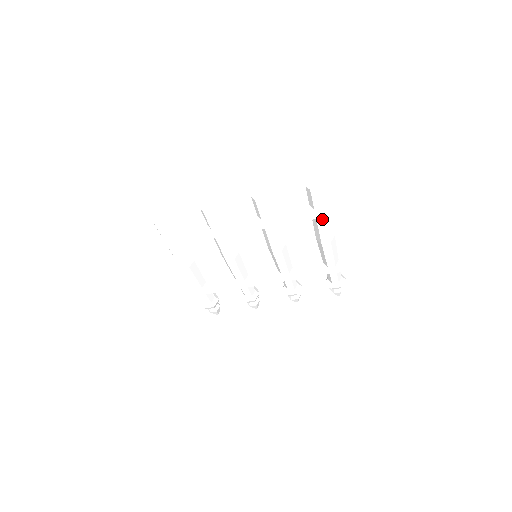
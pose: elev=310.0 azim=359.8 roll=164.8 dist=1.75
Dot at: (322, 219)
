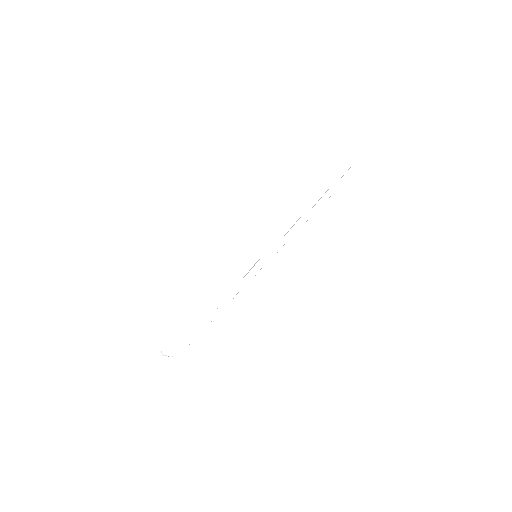
Dot at: occluded
